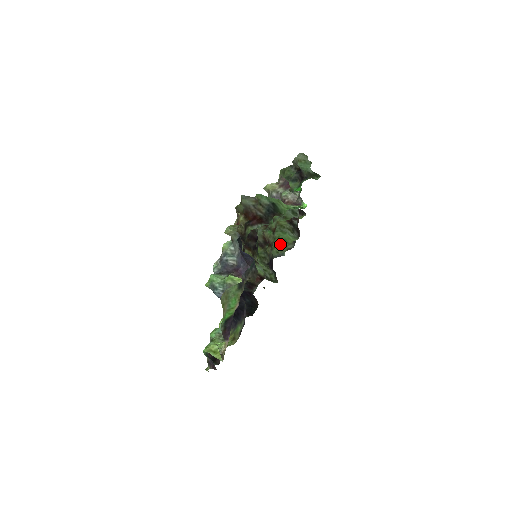
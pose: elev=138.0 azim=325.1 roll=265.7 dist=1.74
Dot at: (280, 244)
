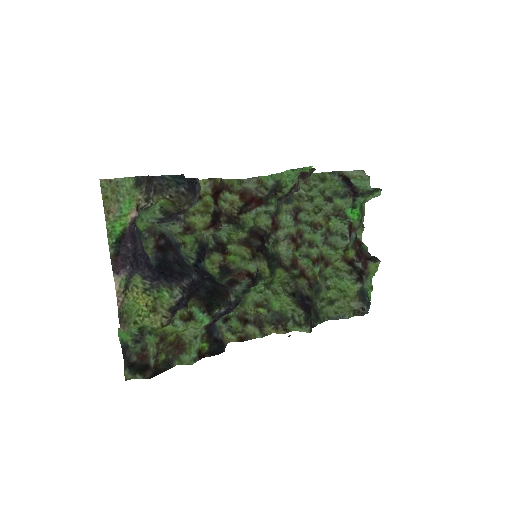
Dot at: (339, 300)
